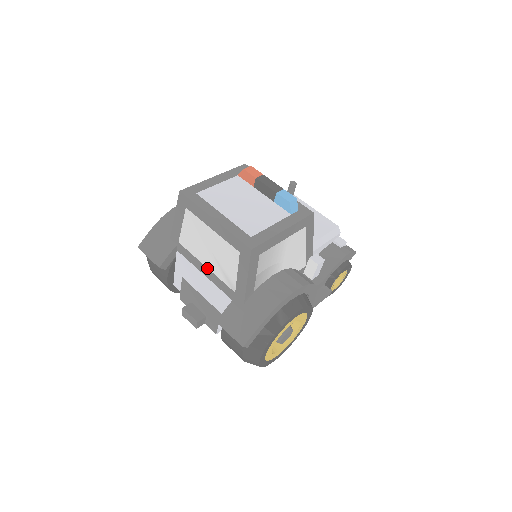
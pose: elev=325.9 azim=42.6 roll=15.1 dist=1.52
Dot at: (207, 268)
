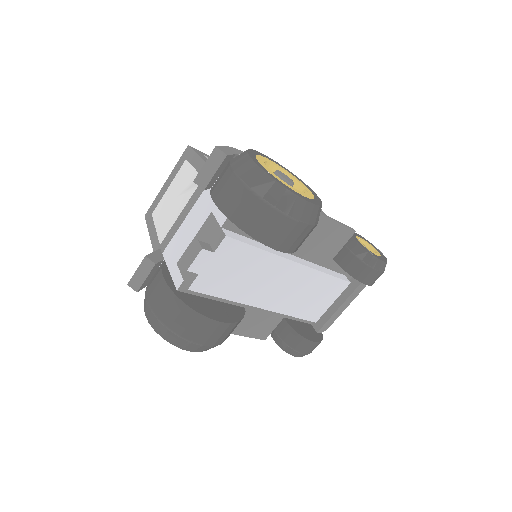
Dot at: (182, 211)
